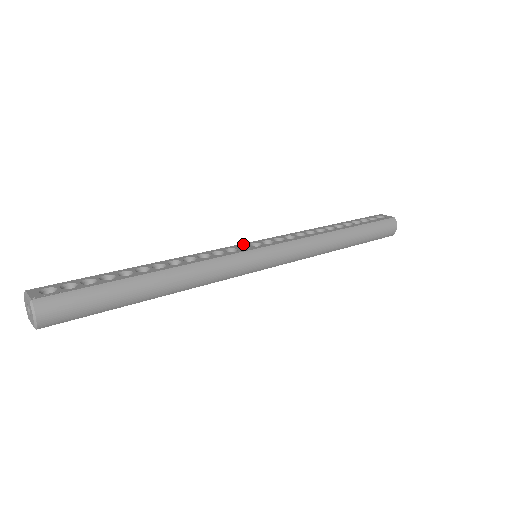
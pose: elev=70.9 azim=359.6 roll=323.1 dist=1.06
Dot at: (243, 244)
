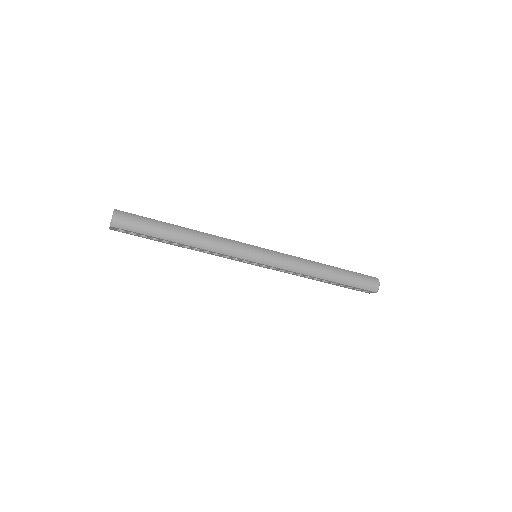
Dot at: occluded
